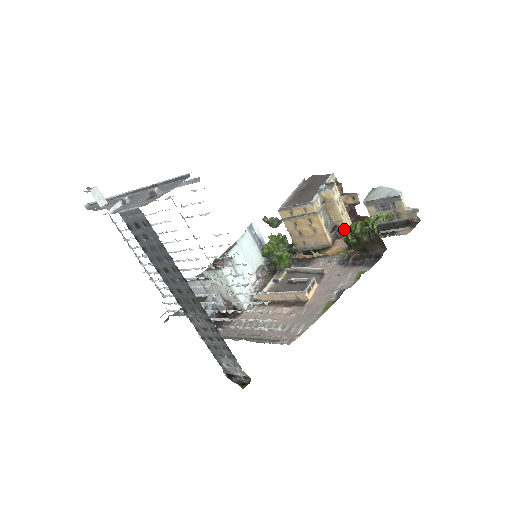
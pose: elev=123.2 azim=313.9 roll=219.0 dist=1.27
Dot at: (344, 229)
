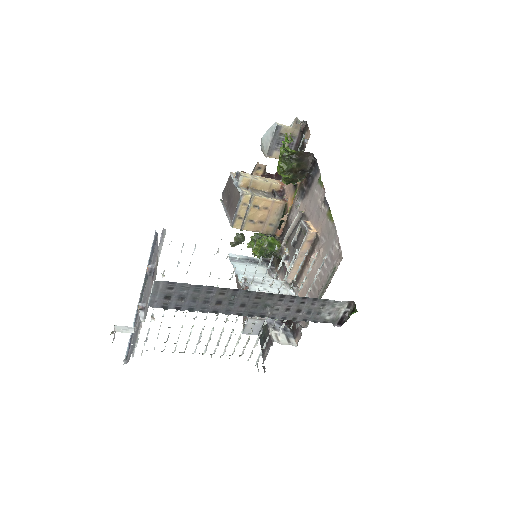
Dot at: (279, 187)
